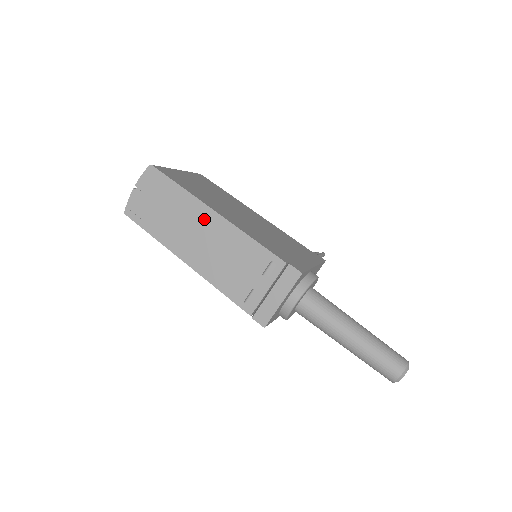
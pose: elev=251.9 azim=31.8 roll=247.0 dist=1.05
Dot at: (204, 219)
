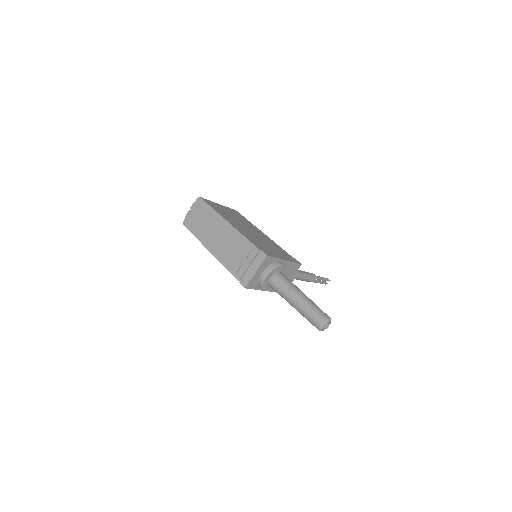
Dot at: (221, 226)
